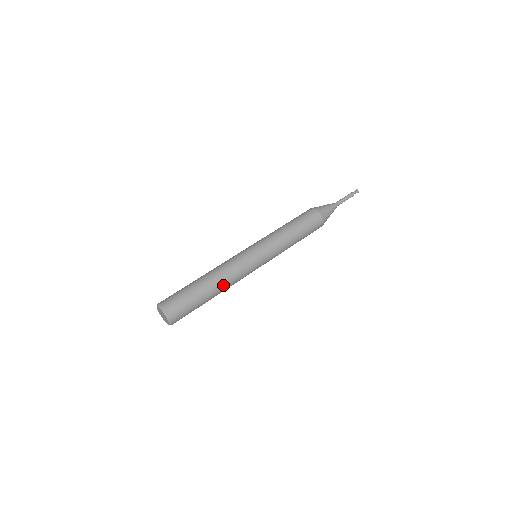
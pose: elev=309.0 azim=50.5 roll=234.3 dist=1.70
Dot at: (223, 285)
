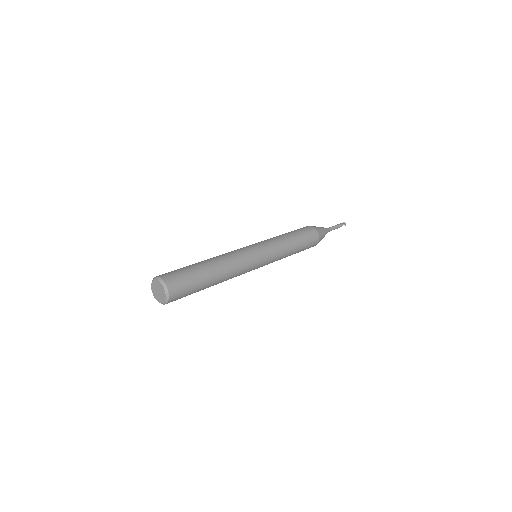
Dot at: (226, 275)
